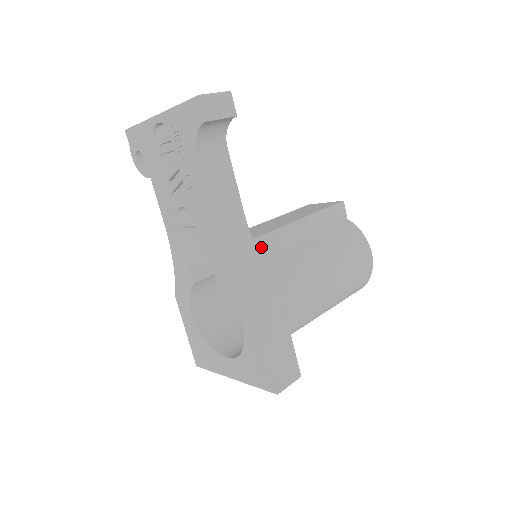
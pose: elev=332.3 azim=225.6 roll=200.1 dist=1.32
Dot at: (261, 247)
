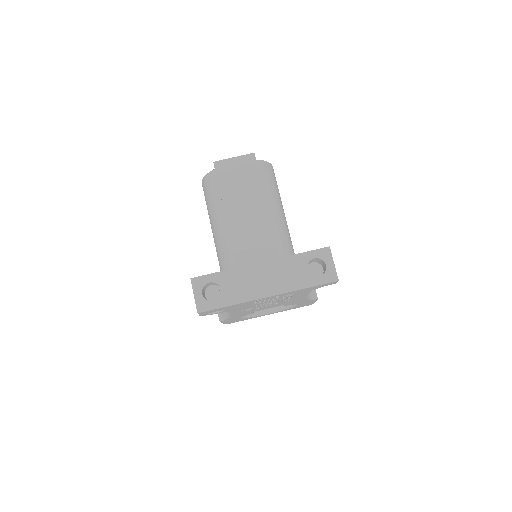
Dot at: occluded
